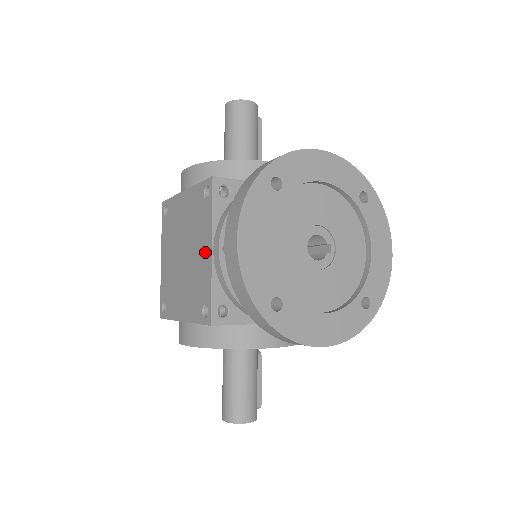
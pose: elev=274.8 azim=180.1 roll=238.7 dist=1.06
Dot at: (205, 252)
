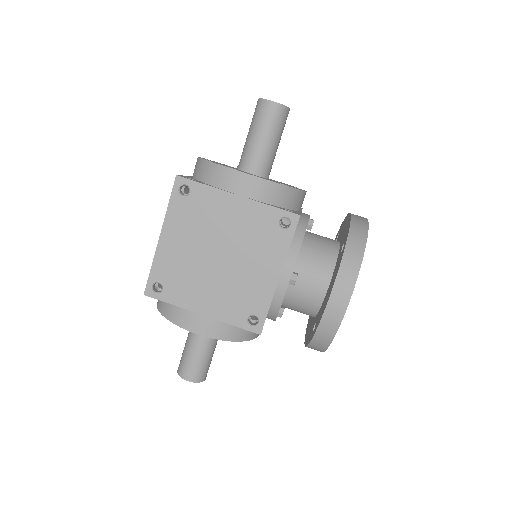
Dot at: (267, 274)
